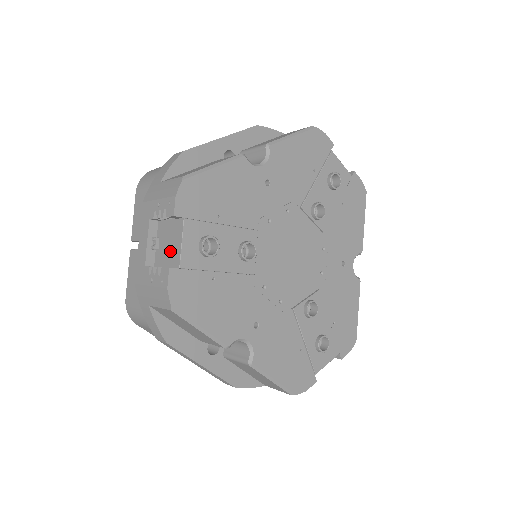
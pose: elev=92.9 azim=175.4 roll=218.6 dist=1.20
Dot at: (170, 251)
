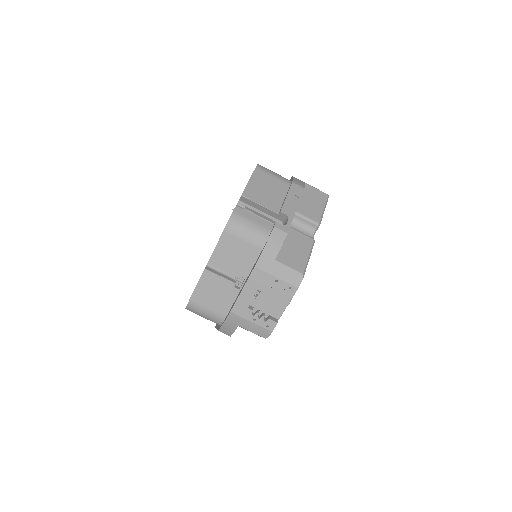
Dot at: (272, 306)
